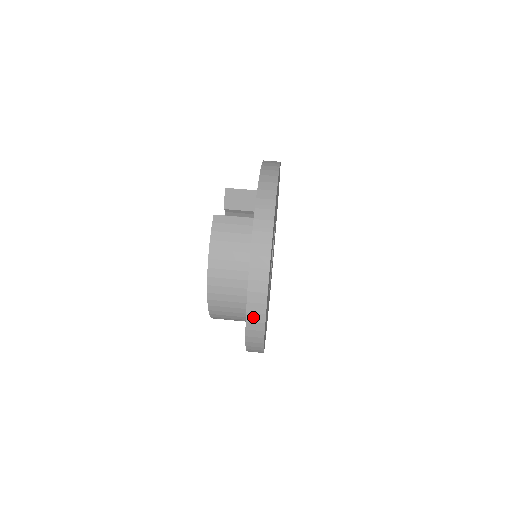
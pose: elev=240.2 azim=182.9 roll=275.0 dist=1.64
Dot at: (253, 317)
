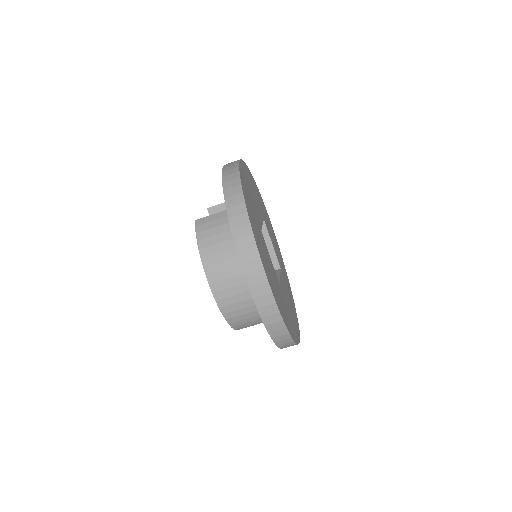
Dot at: (258, 290)
